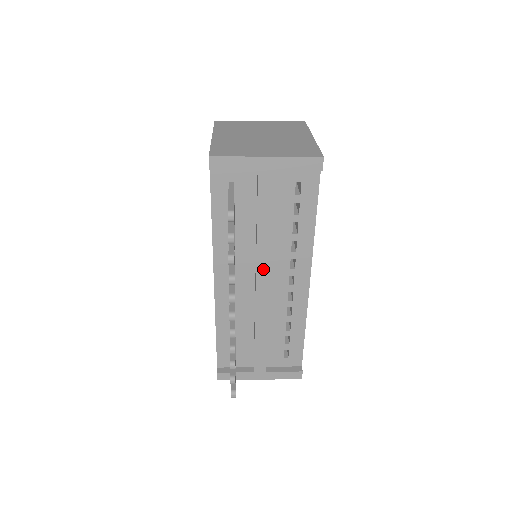
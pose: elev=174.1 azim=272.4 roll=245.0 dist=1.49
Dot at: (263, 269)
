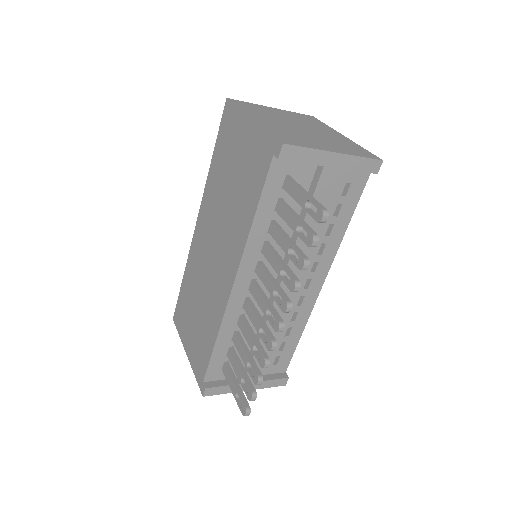
Dot at: occluded
